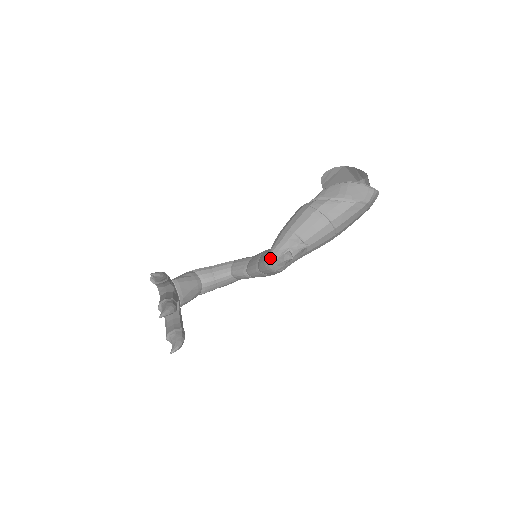
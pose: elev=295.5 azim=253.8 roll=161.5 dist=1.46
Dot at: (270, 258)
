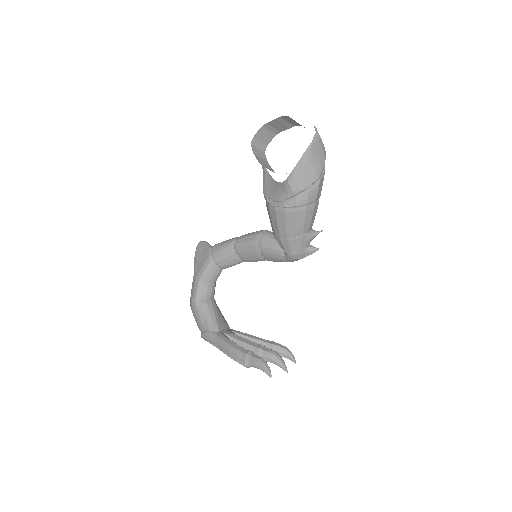
Dot at: occluded
